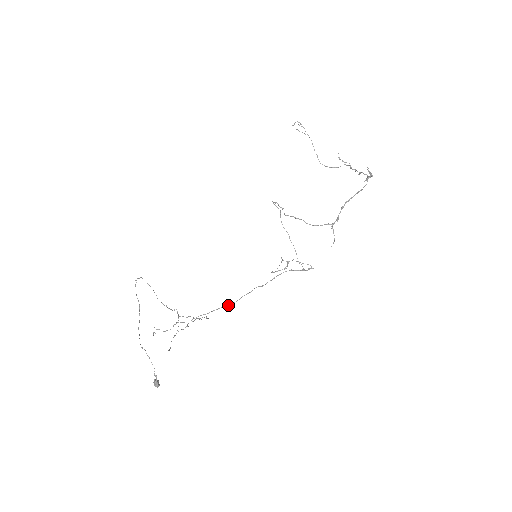
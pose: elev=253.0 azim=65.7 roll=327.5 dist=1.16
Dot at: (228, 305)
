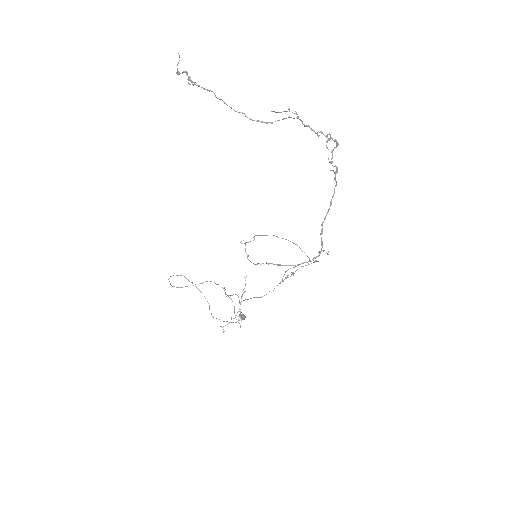
Dot at: (261, 297)
